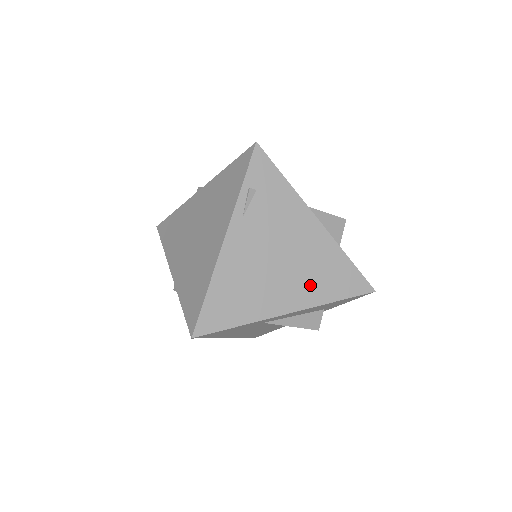
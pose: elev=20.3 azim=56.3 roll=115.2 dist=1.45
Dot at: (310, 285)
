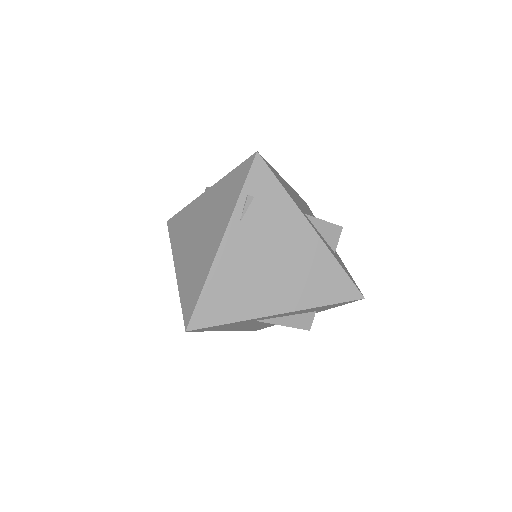
Dot at: (301, 289)
